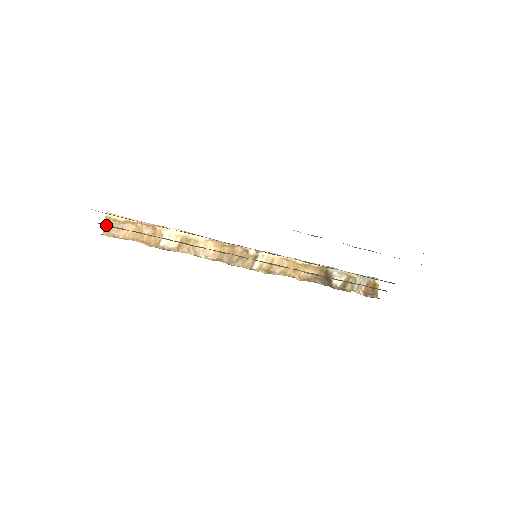
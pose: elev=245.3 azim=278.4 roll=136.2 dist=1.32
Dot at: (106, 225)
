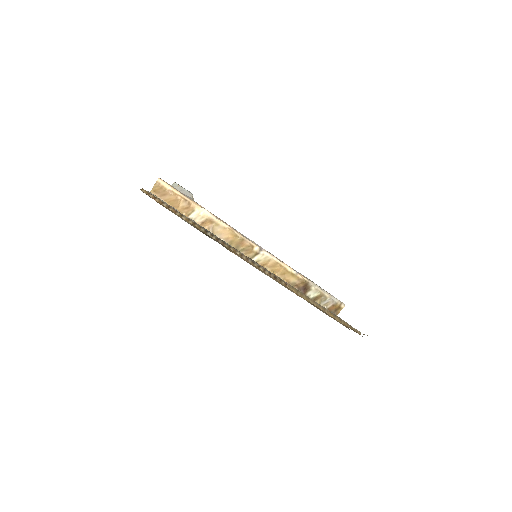
Dot at: occluded
